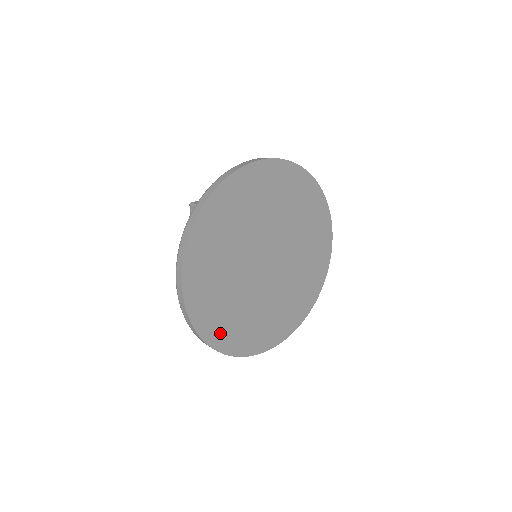
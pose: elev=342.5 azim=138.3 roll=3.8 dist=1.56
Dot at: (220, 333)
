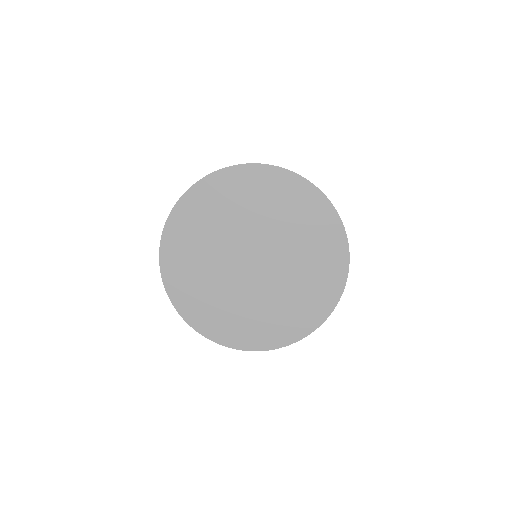
Dot at: (241, 336)
